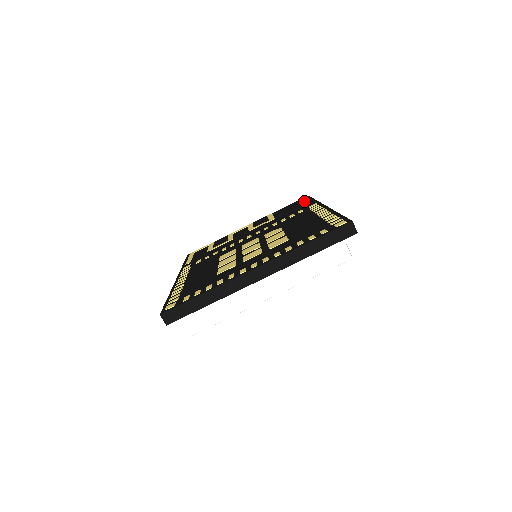
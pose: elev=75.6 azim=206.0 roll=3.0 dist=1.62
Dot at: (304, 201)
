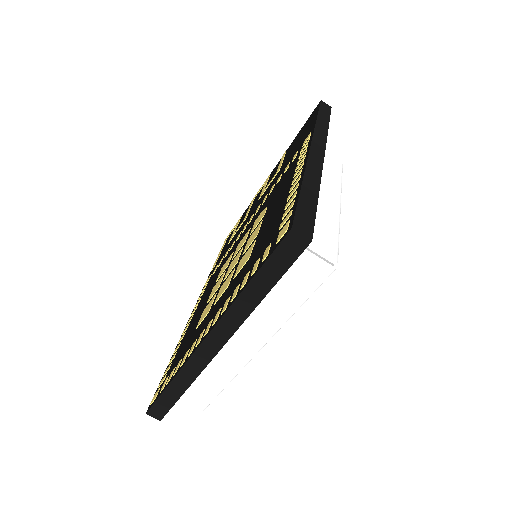
Dot at: (310, 120)
